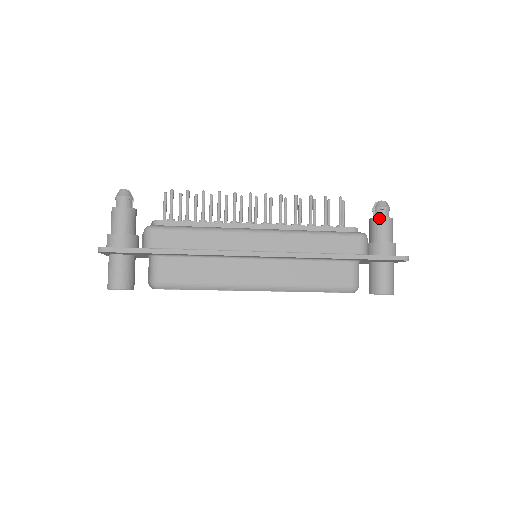
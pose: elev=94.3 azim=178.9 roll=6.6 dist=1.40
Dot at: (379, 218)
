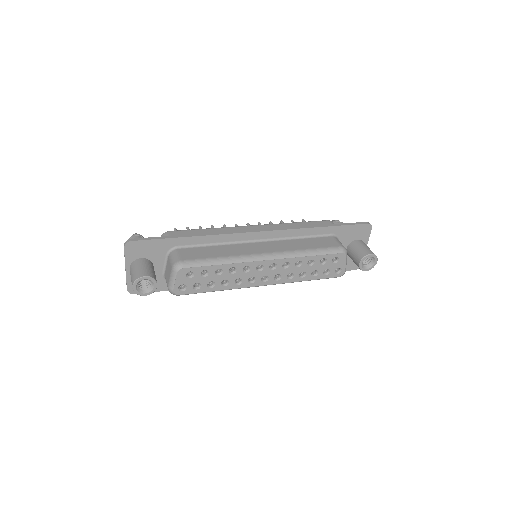
Dot at: occluded
